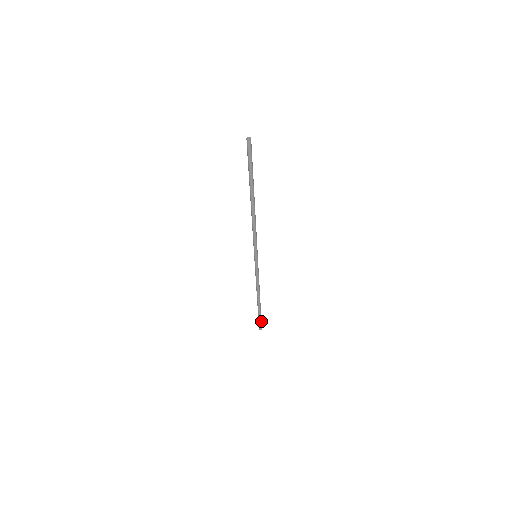
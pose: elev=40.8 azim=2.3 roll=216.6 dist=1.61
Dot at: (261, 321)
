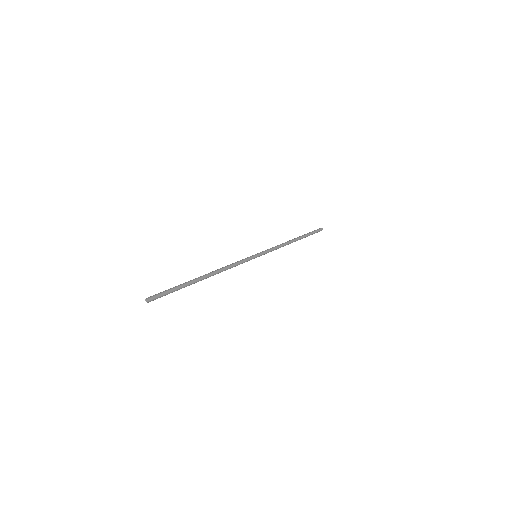
Dot at: (316, 232)
